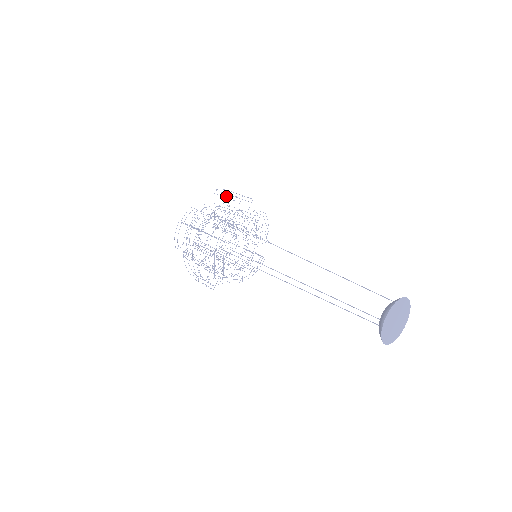
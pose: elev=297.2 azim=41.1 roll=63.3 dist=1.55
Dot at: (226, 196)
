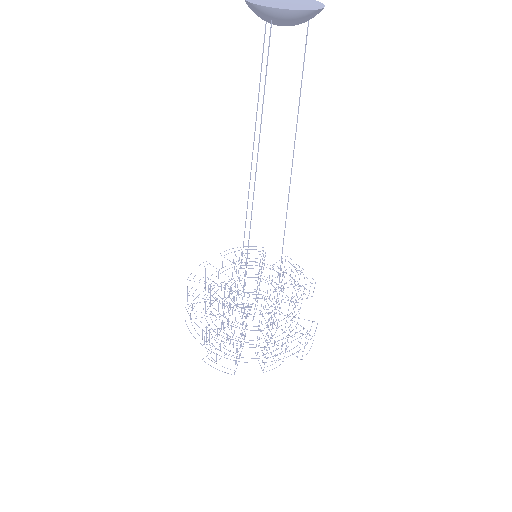
Dot at: occluded
